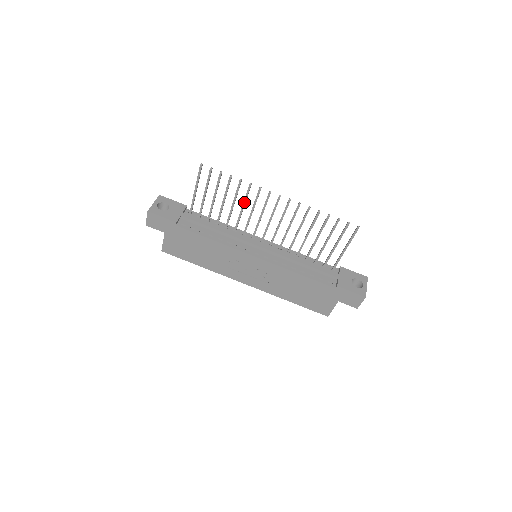
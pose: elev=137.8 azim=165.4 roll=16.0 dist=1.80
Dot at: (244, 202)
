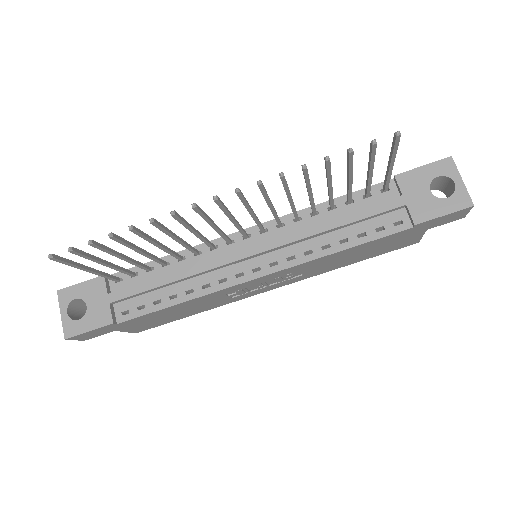
Dot at: (170, 236)
